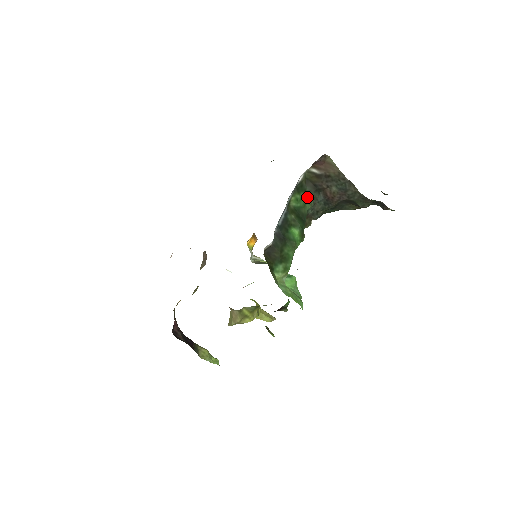
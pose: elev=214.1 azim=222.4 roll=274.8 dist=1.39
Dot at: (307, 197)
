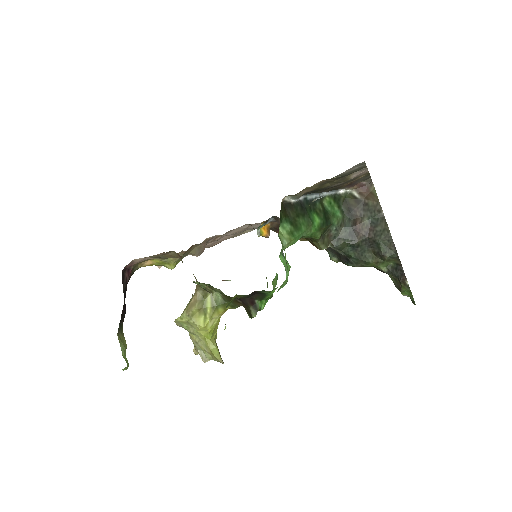
Dot at: (338, 213)
